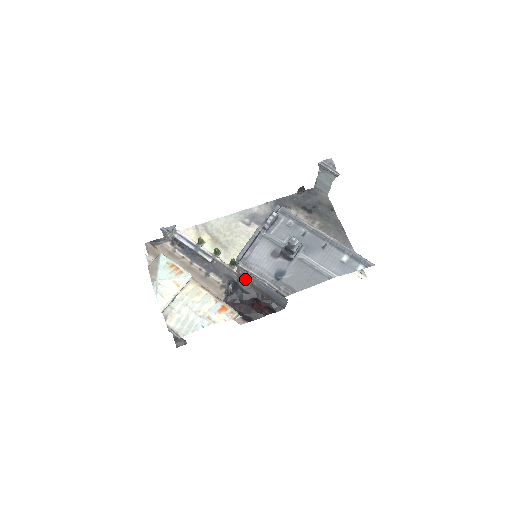
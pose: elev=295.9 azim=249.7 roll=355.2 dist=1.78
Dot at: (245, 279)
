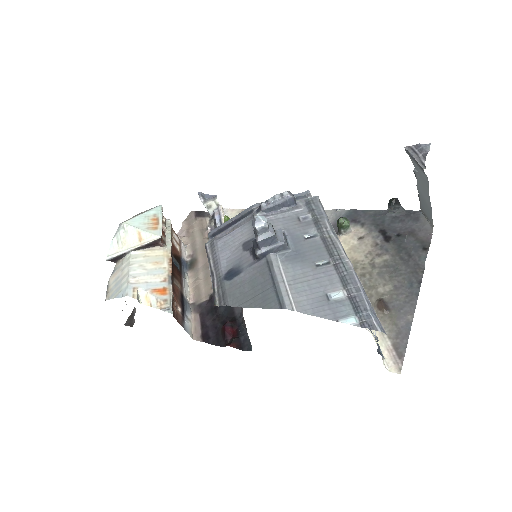
Dot at: occluded
